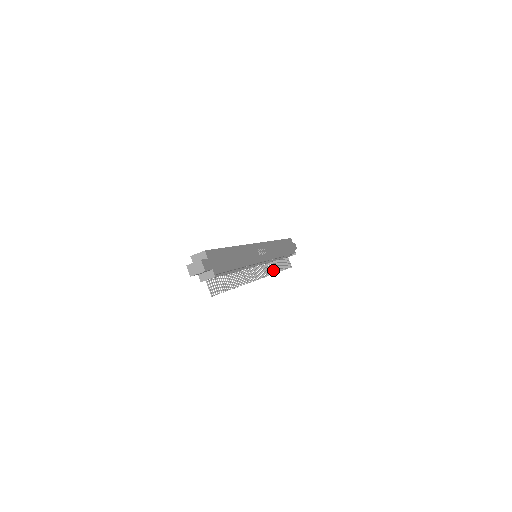
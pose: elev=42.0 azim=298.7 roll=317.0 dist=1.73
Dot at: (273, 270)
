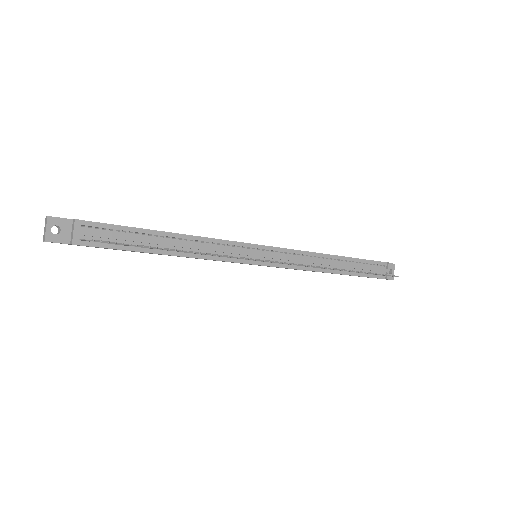
Dot at: (324, 268)
